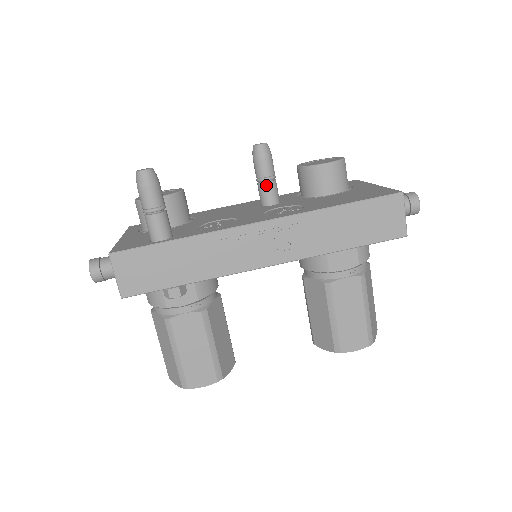
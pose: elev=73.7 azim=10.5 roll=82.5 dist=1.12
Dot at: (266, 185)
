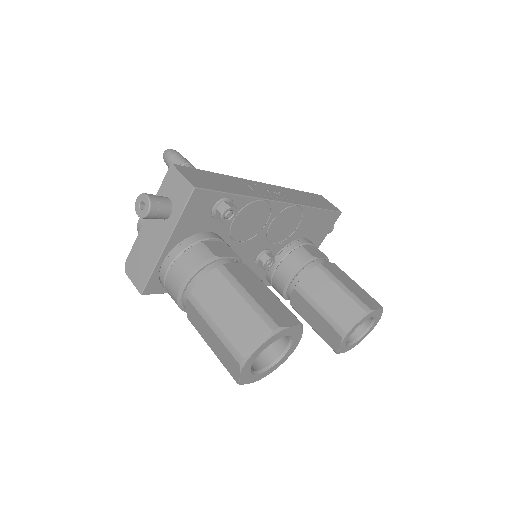
Dot at: occluded
